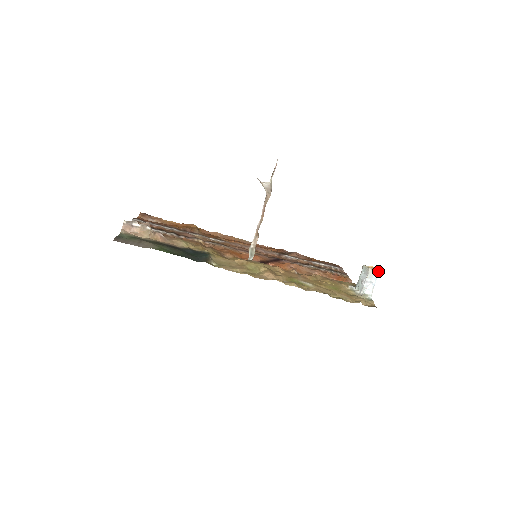
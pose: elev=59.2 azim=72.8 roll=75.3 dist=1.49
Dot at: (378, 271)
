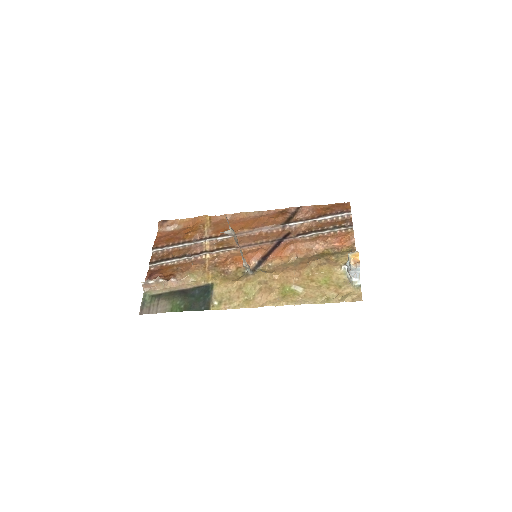
Dot at: (359, 264)
